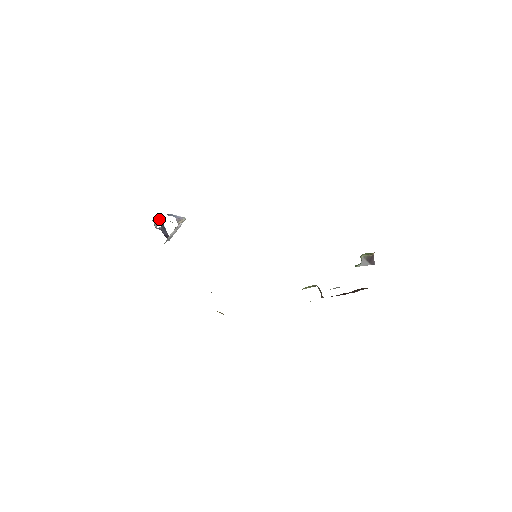
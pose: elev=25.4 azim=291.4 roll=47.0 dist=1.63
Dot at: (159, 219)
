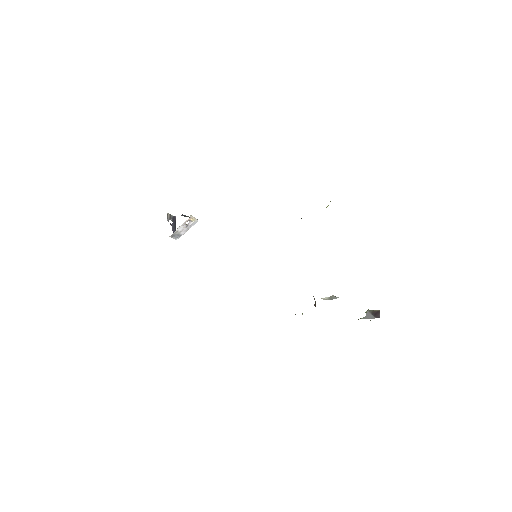
Dot at: (173, 218)
